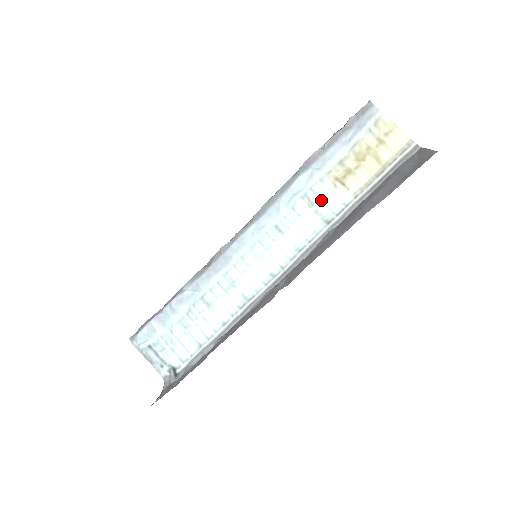
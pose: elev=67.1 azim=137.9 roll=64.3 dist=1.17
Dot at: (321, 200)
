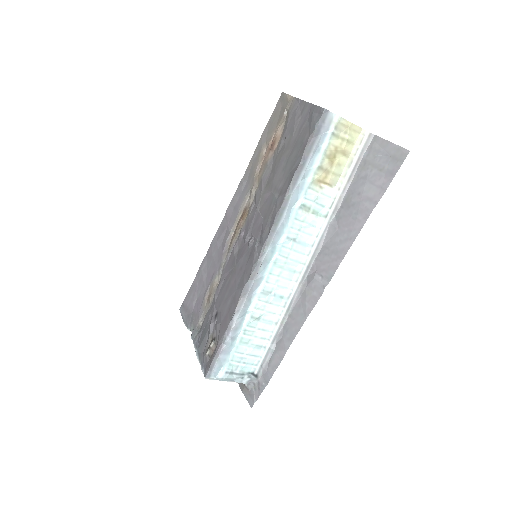
Dot at: (315, 203)
